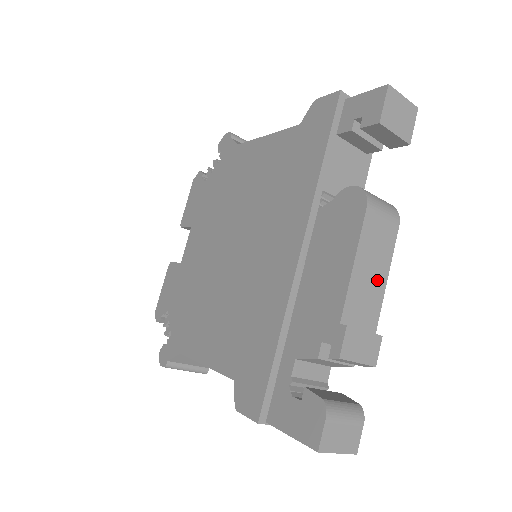
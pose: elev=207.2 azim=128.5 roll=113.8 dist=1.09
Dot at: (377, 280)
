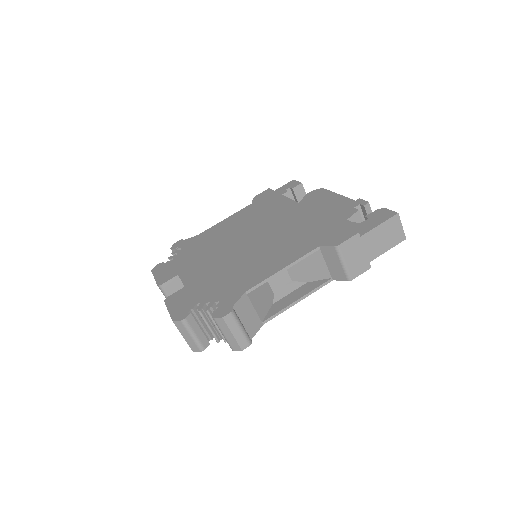
Dot at: occluded
